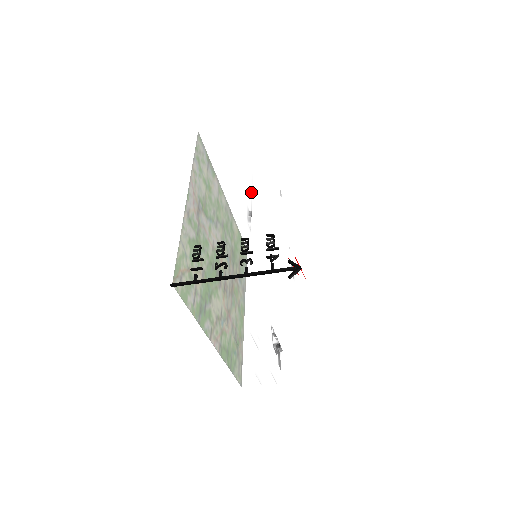
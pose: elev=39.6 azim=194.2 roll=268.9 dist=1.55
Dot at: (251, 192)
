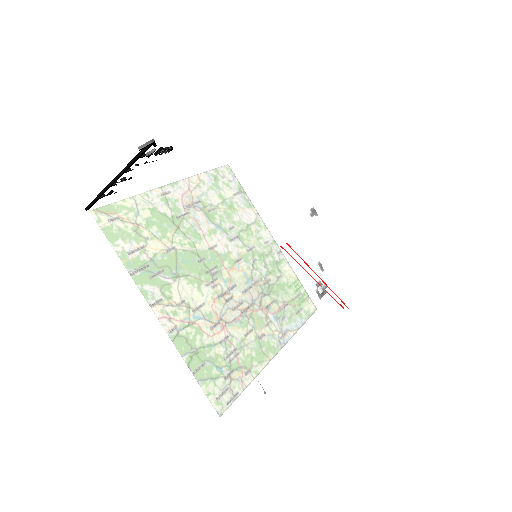
Dot at: occluded
